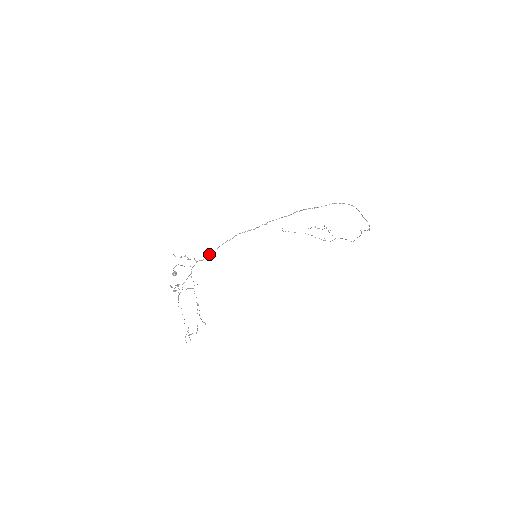
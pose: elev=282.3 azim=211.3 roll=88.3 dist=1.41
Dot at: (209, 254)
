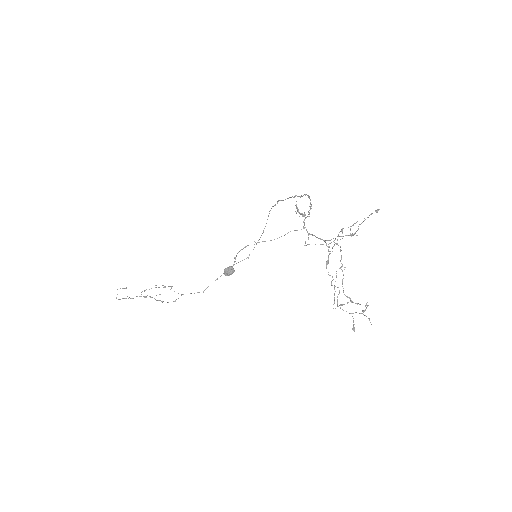
Dot at: occluded
